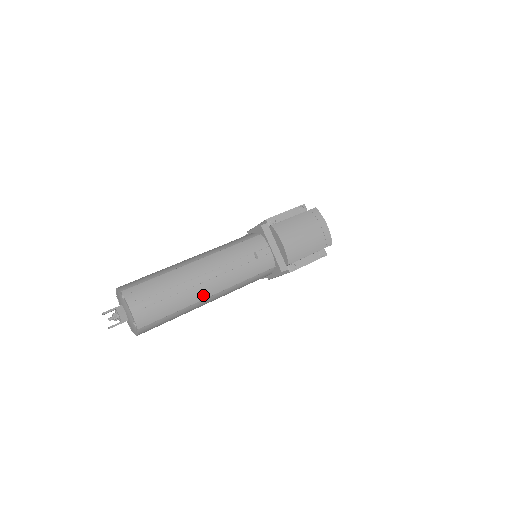
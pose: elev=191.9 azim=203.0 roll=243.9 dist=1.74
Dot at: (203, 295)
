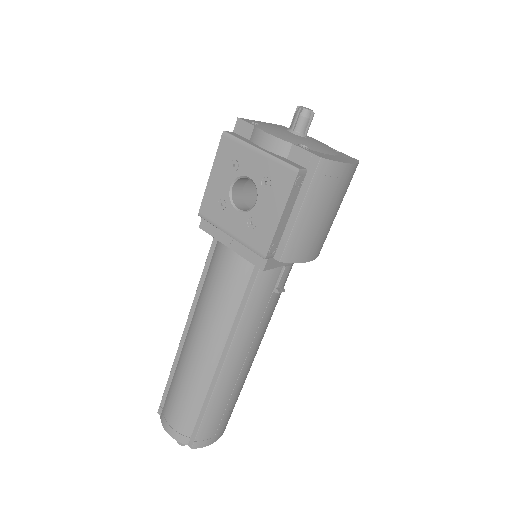
Dot at: occluded
